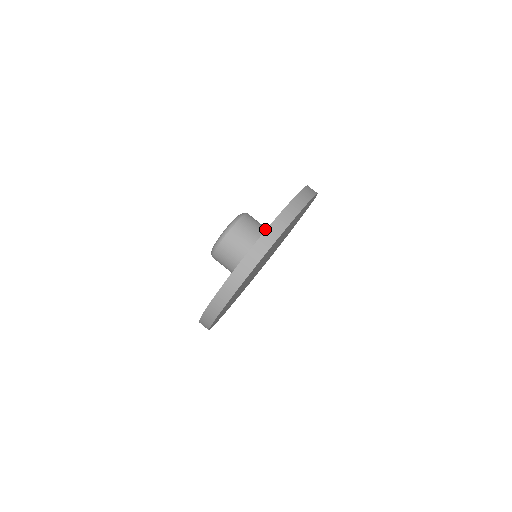
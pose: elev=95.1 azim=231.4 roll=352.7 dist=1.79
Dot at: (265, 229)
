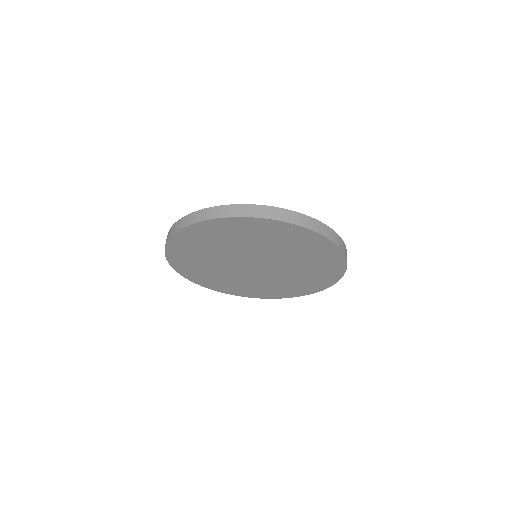
Dot at: occluded
